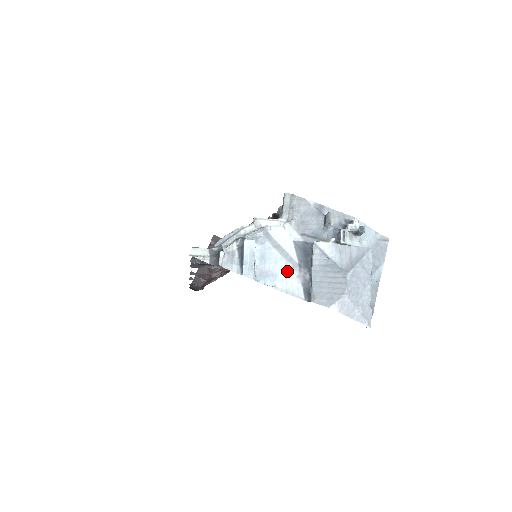
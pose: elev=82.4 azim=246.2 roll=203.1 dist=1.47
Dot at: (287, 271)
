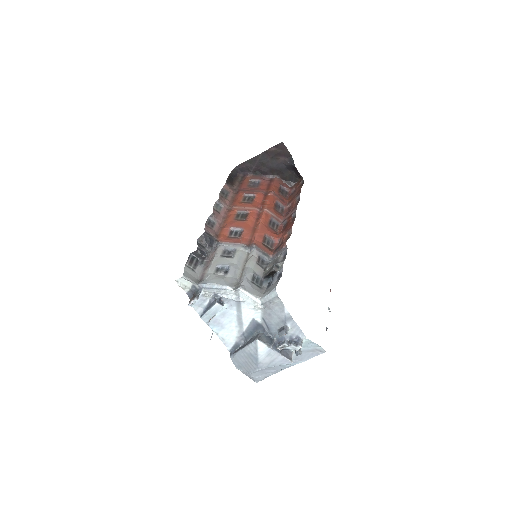
Dot at: (233, 330)
